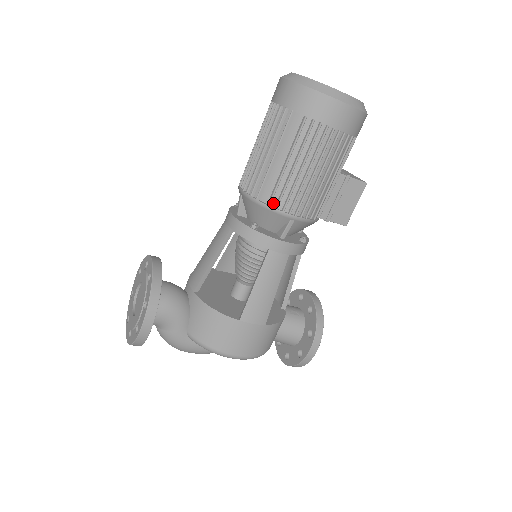
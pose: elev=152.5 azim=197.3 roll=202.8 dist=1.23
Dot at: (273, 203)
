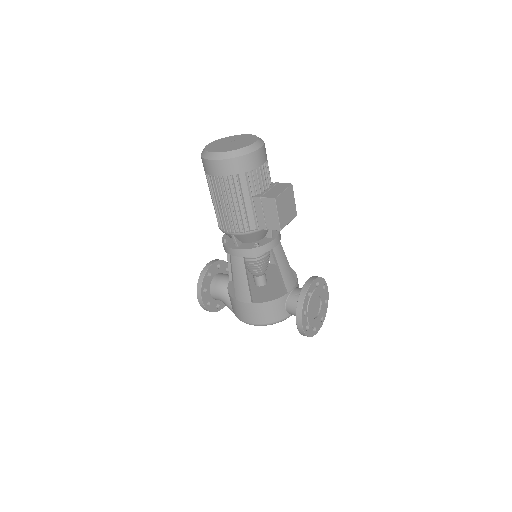
Dot at: (221, 226)
